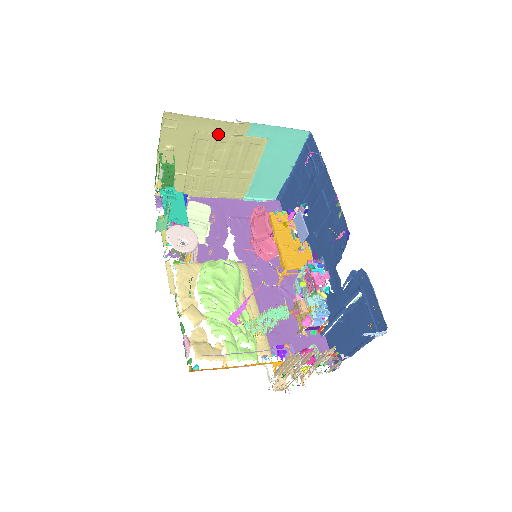
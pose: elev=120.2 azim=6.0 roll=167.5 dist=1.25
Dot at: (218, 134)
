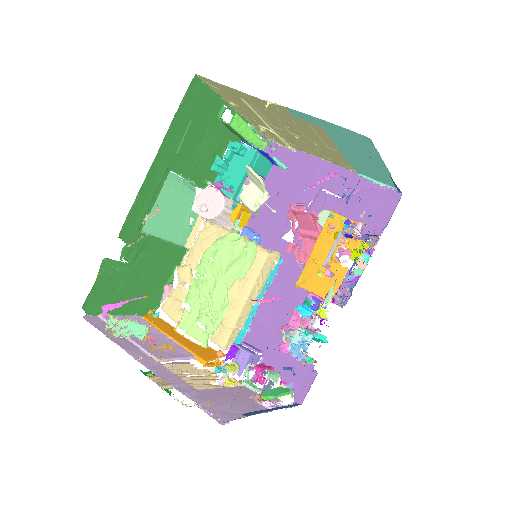
Dot at: (263, 106)
